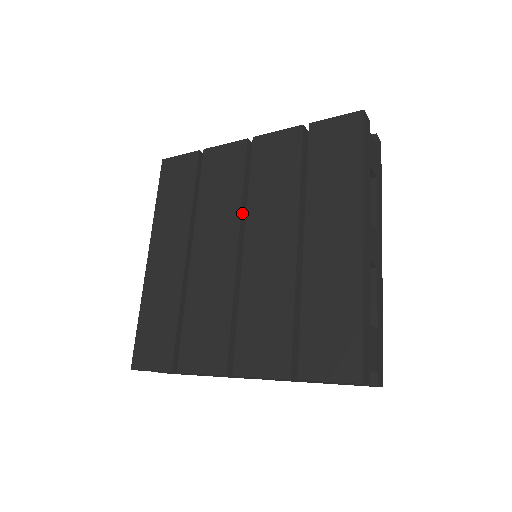
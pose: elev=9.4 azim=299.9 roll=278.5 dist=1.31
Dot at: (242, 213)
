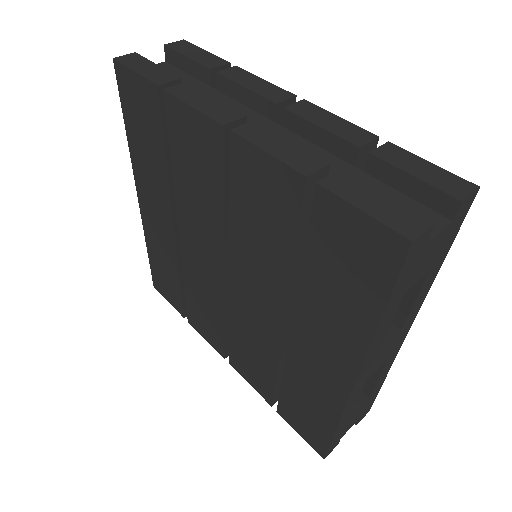
Dot at: (226, 234)
